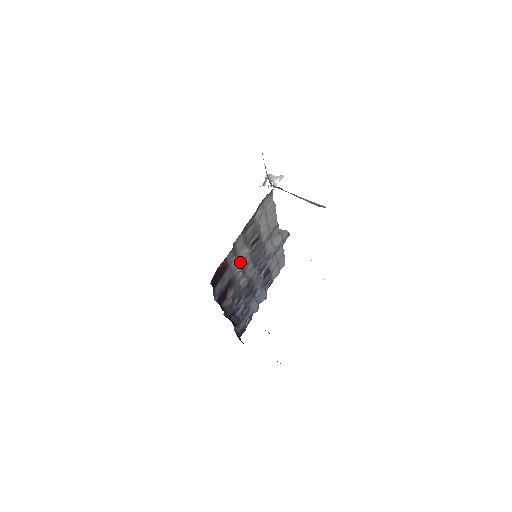
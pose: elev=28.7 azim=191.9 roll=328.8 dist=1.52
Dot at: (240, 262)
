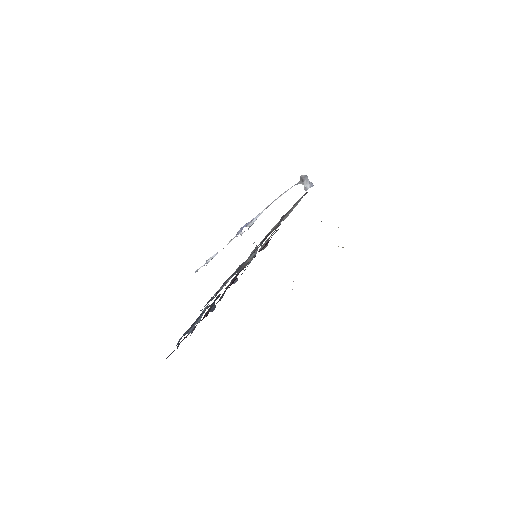
Dot at: occluded
